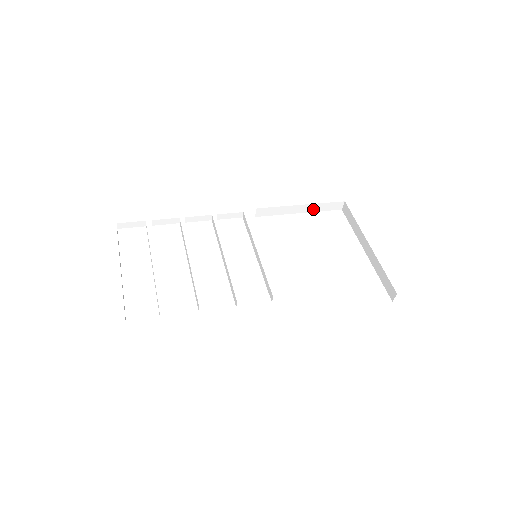
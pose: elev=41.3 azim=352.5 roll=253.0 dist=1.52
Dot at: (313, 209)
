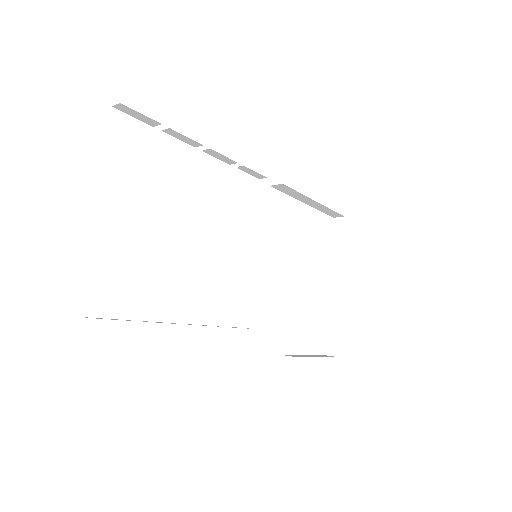
Dot at: (318, 207)
